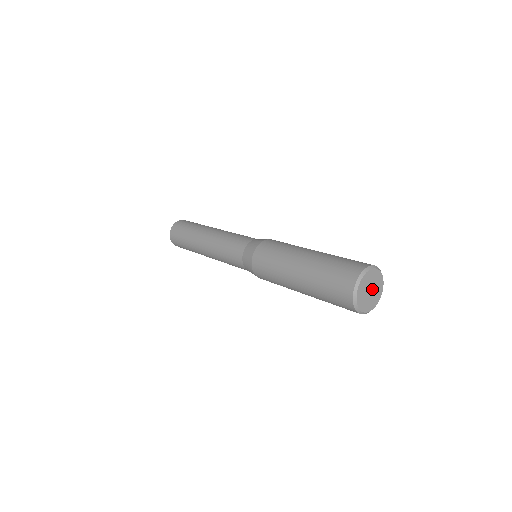
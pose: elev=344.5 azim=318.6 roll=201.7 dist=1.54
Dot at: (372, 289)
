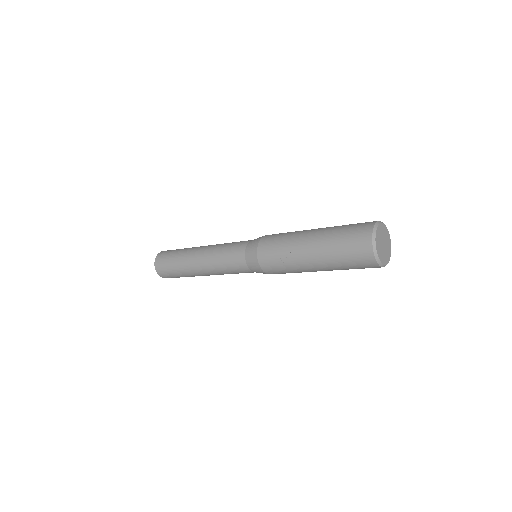
Dot at: (384, 246)
